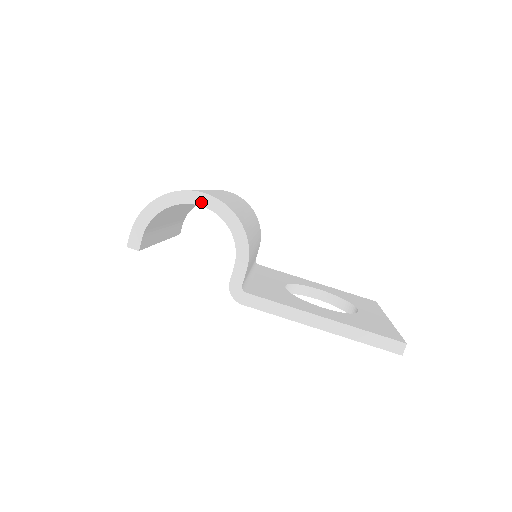
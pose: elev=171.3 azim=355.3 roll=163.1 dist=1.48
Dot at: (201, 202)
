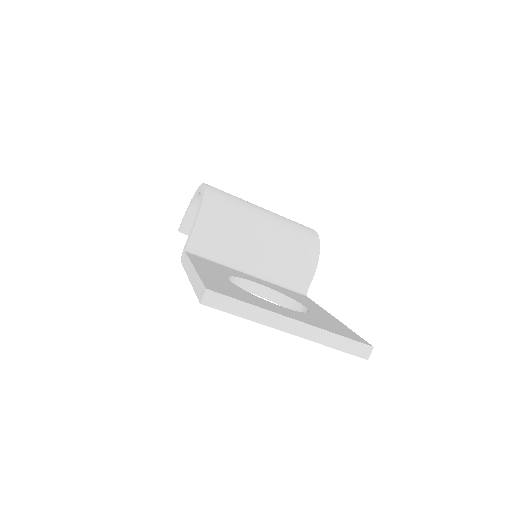
Dot at: occluded
